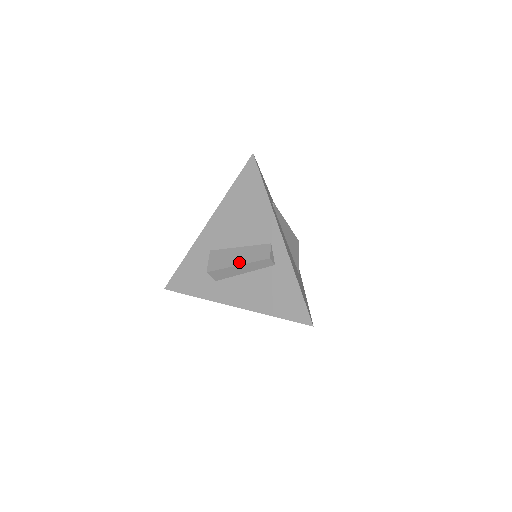
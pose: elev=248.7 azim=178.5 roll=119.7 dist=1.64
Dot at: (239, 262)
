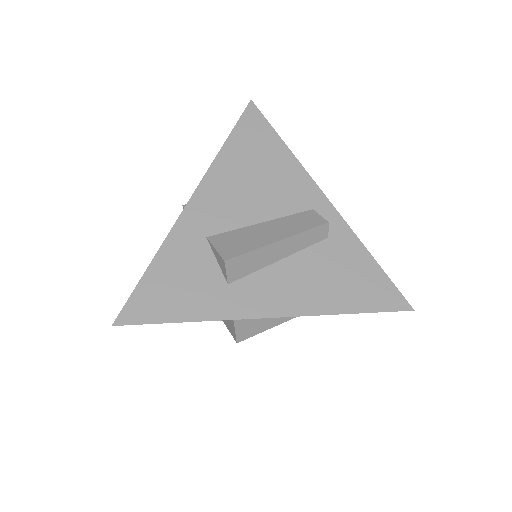
Dot at: (279, 236)
